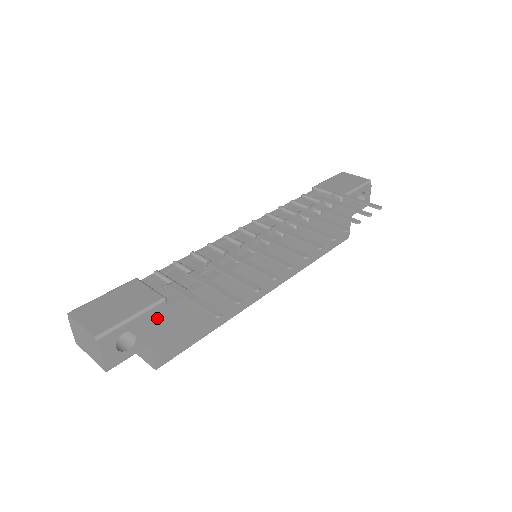
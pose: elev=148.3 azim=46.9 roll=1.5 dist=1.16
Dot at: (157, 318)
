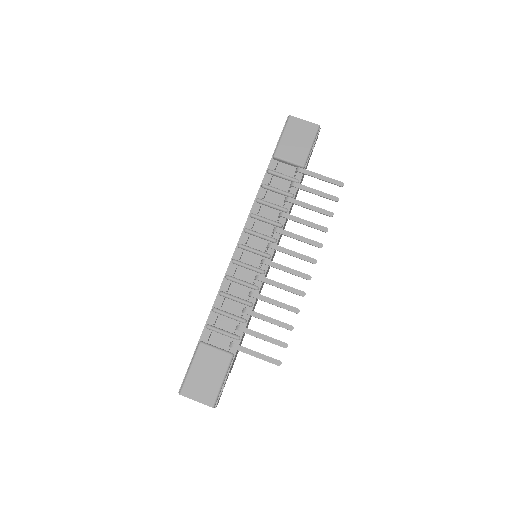
Dot at: occluded
